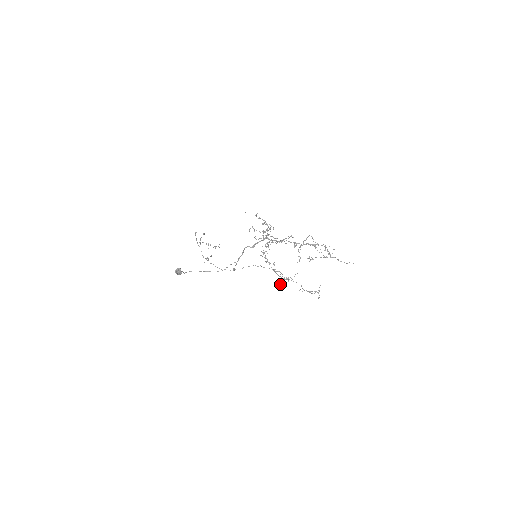
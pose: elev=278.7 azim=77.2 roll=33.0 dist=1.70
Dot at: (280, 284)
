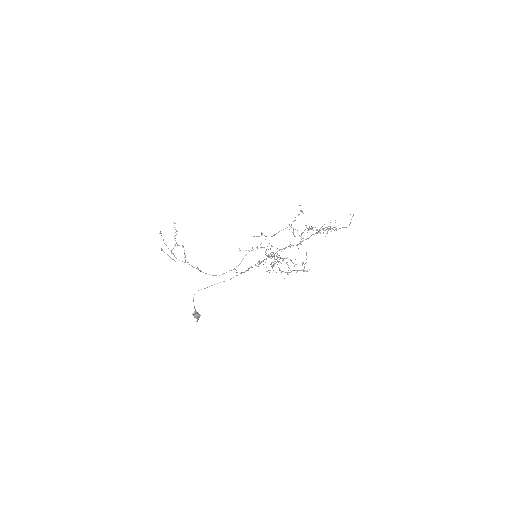
Dot at: (297, 271)
